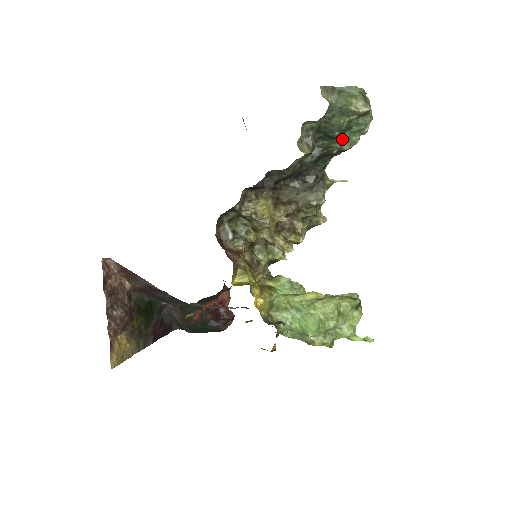
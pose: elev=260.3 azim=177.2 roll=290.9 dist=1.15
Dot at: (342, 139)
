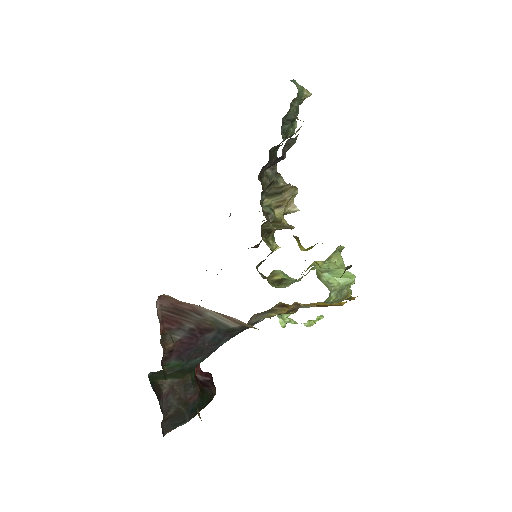
Dot at: (291, 125)
